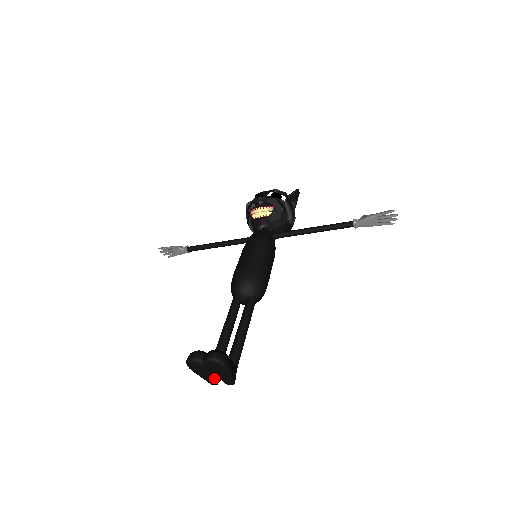
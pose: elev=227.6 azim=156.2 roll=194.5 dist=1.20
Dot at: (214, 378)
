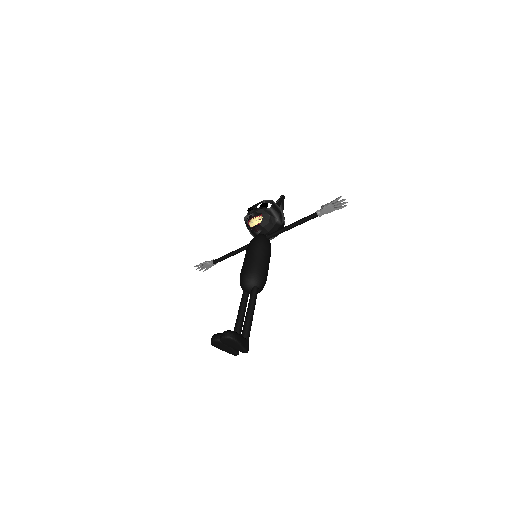
Dot at: (233, 350)
